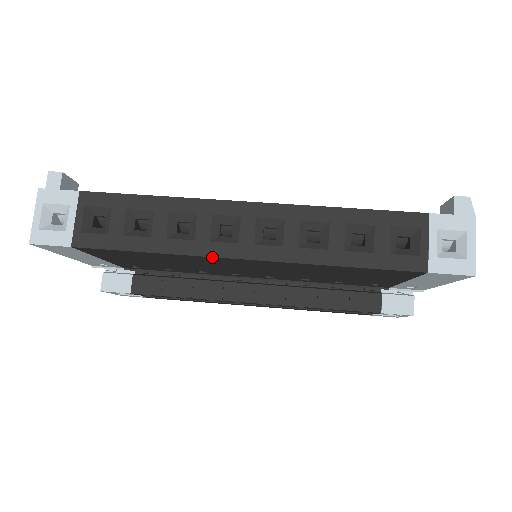
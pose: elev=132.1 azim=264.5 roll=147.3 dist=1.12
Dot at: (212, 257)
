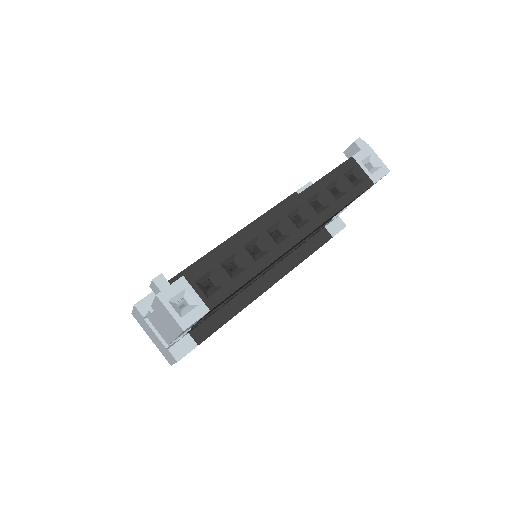
Dot at: occluded
